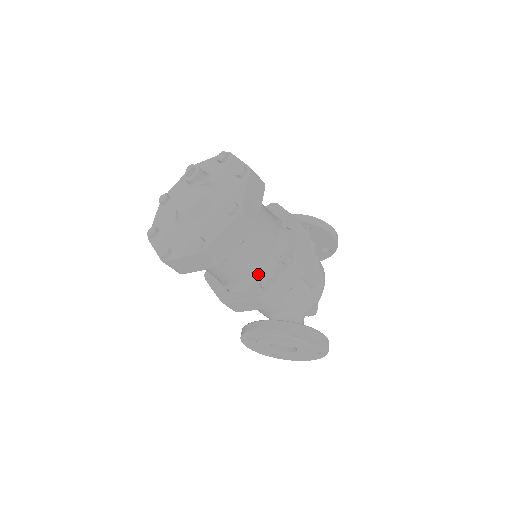
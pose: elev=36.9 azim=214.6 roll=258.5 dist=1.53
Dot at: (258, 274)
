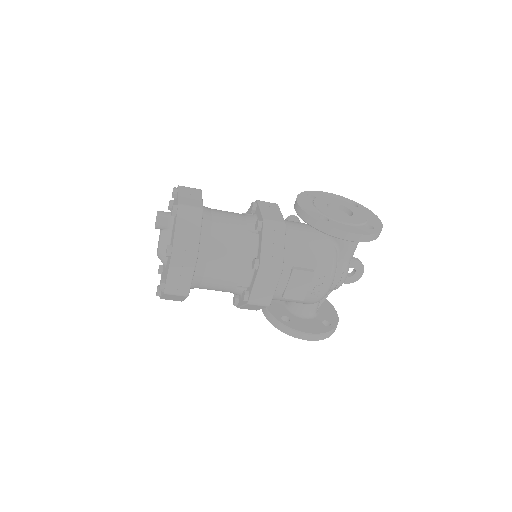
Dot at: (233, 293)
